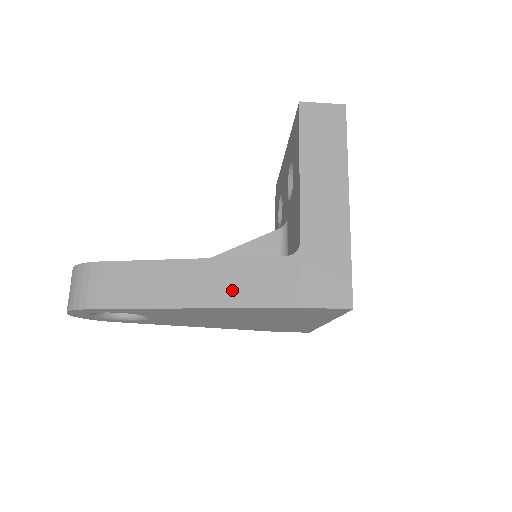
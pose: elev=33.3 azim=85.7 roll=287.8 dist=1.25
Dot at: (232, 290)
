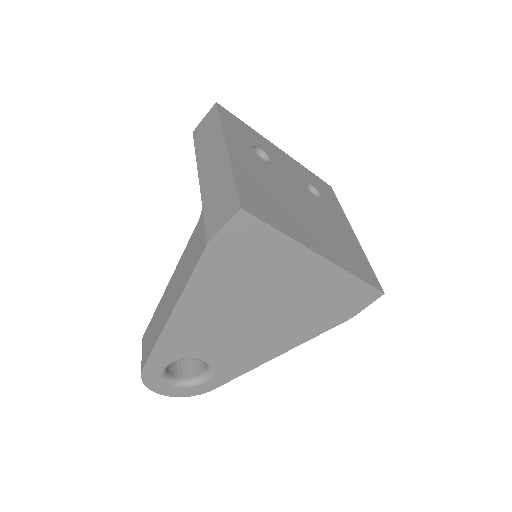
Dot at: (182, 277)
